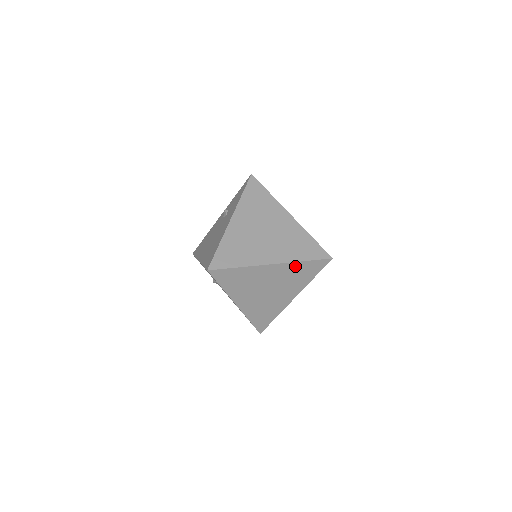
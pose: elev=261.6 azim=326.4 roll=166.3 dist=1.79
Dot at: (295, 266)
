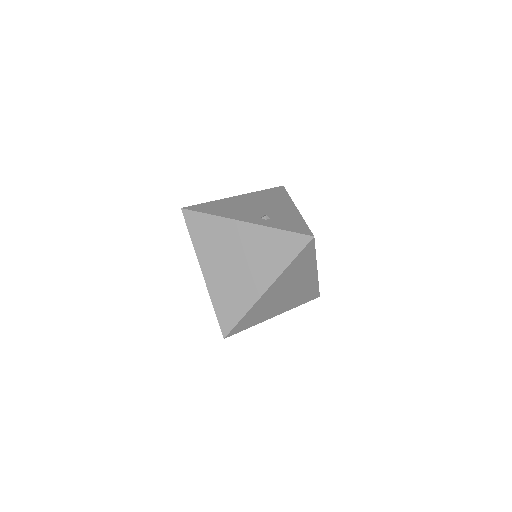
Dot at: (288, 270)
